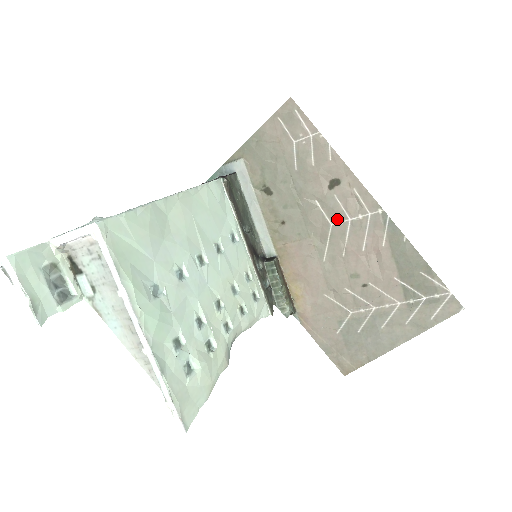
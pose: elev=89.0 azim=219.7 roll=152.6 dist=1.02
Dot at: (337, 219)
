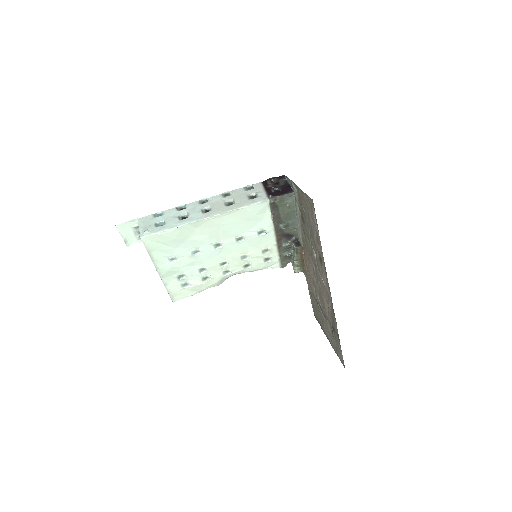
Dot at: (319, 272)
